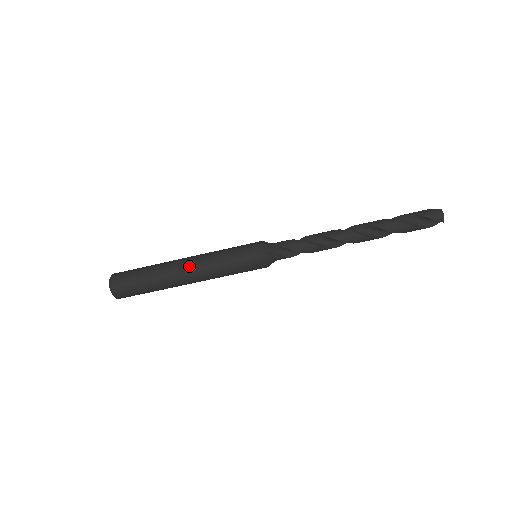
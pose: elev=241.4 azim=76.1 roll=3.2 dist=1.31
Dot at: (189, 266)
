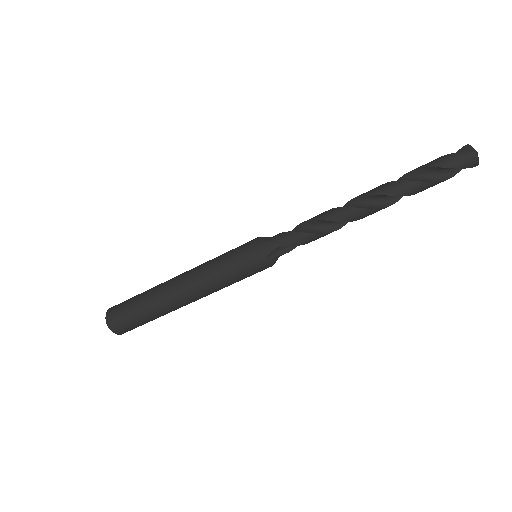
Dot at: (187, 293)
